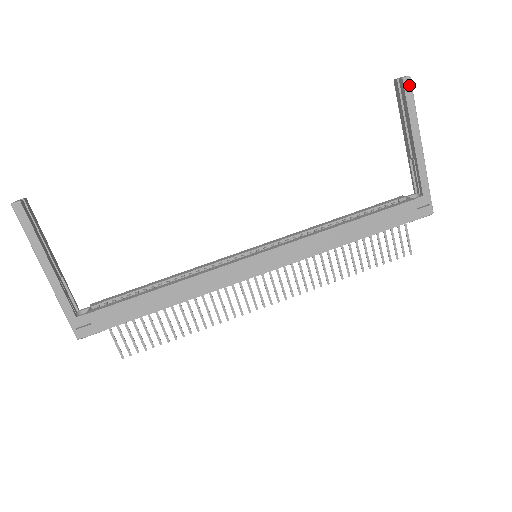
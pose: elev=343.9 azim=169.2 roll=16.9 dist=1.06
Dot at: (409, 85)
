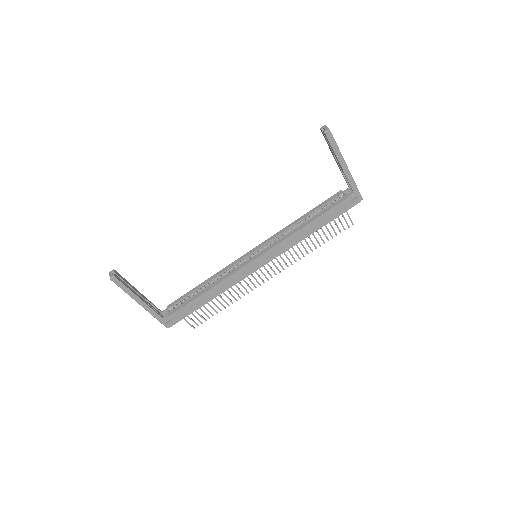
Dot at: (330, 135)
